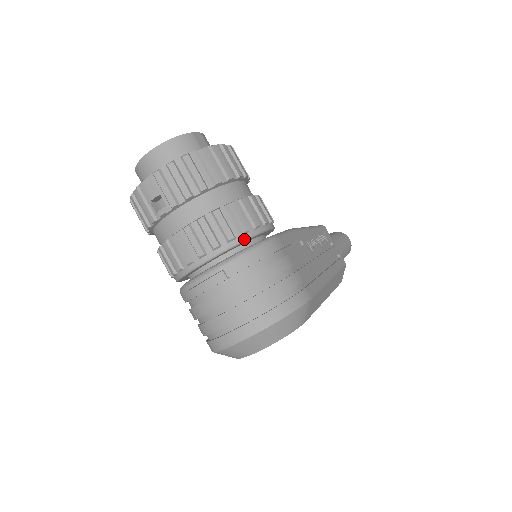
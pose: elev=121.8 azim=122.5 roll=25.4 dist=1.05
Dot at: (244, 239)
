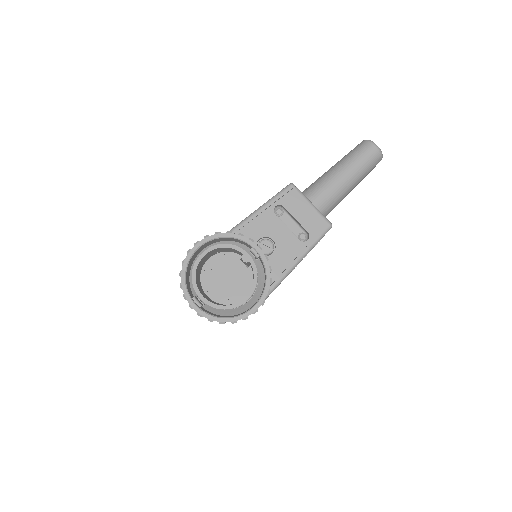
Dot at: occluded
